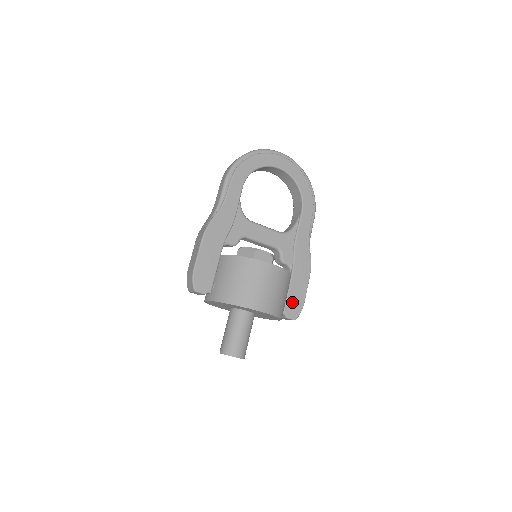
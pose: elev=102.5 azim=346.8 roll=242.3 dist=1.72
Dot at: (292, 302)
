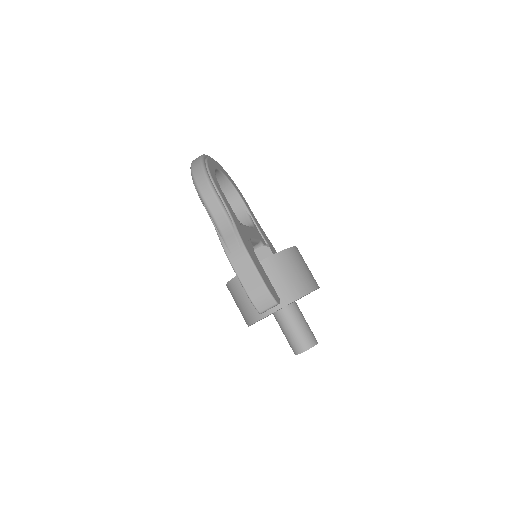
Dot at: occluded
